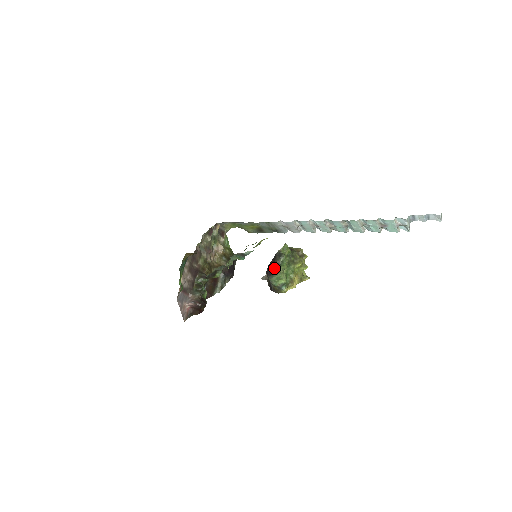
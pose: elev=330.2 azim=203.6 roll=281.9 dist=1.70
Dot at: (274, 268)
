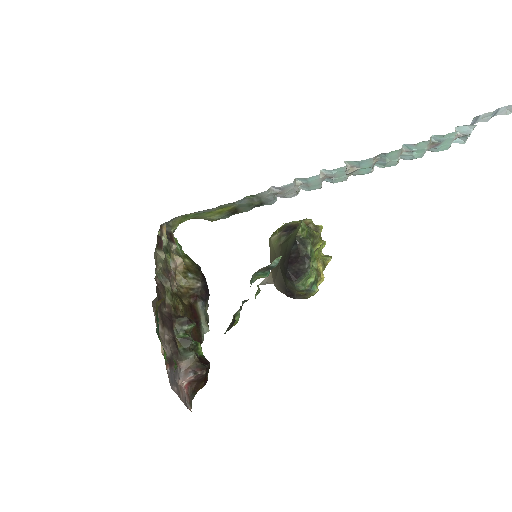
Dot at: (302, 266)
